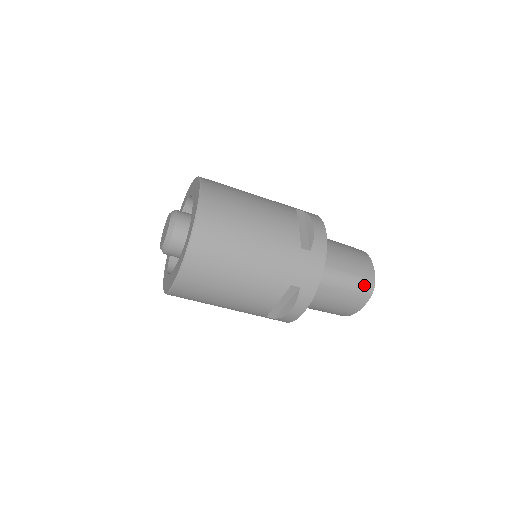
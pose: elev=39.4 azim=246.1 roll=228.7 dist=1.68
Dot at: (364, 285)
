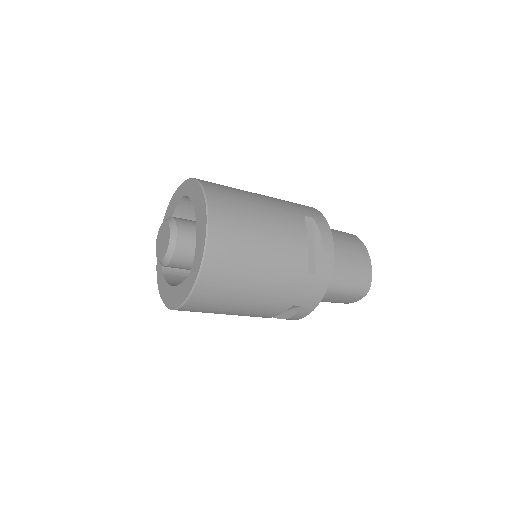
Dot at: (360, 289)
